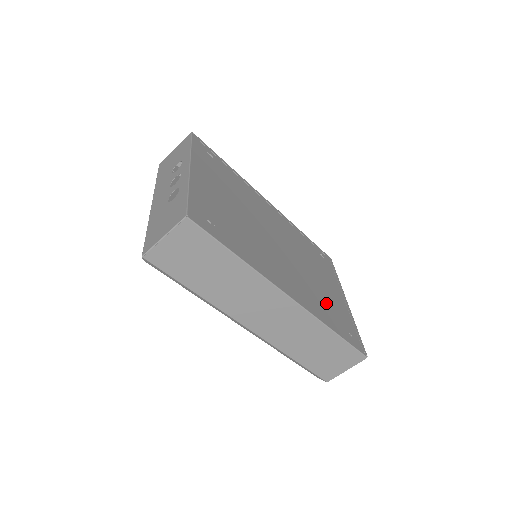
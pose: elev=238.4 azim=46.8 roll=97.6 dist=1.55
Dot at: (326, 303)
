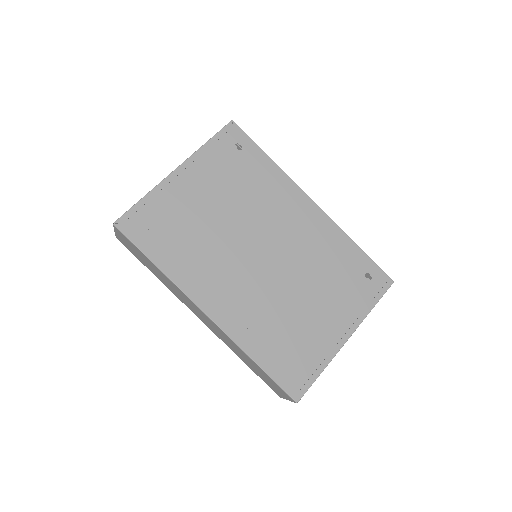
Dot at: (283, 331)
